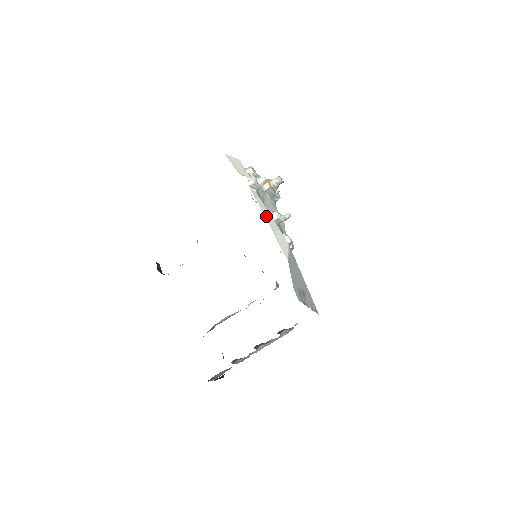
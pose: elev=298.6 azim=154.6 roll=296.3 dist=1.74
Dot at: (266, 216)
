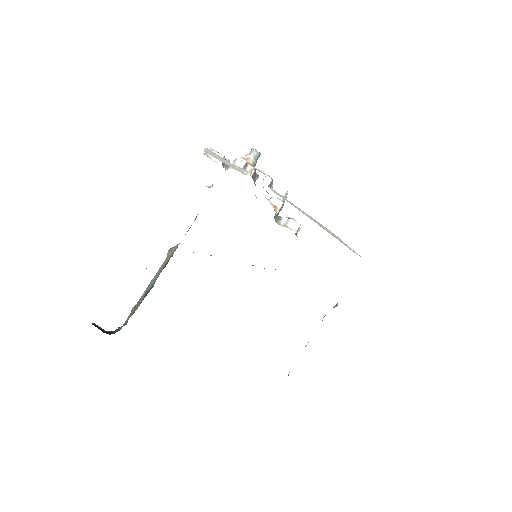
Dot at: (309, 217)
